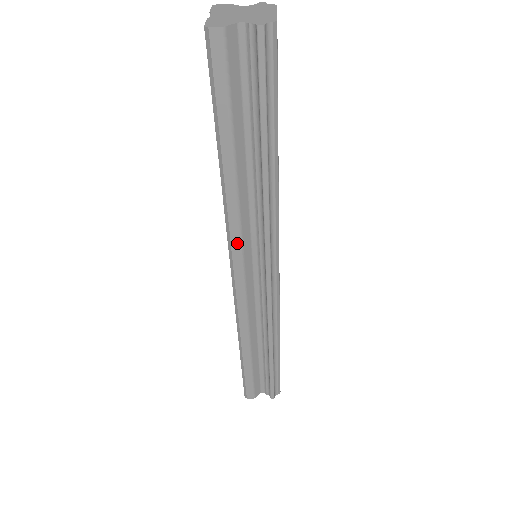
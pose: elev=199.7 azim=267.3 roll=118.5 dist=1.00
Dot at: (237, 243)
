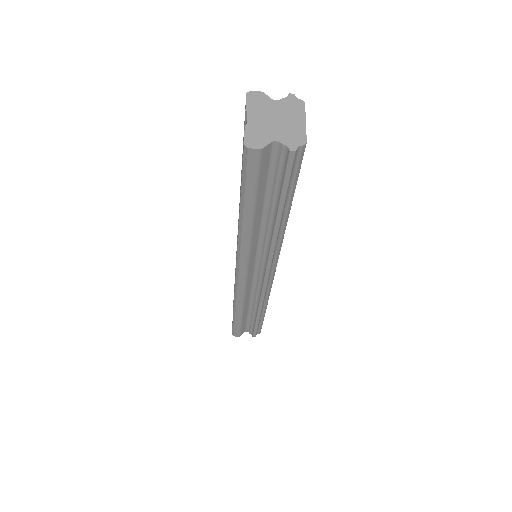
Dot at: (245, 261)
